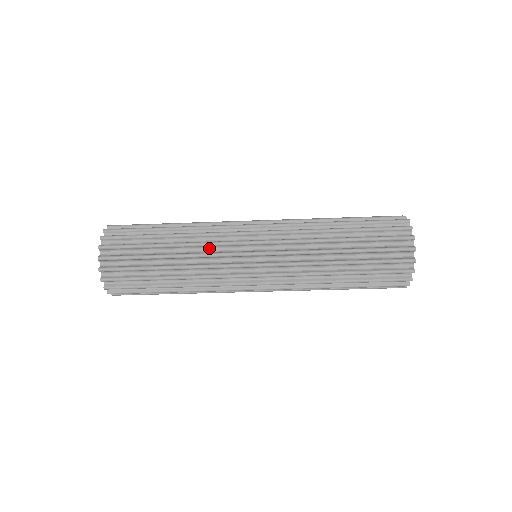
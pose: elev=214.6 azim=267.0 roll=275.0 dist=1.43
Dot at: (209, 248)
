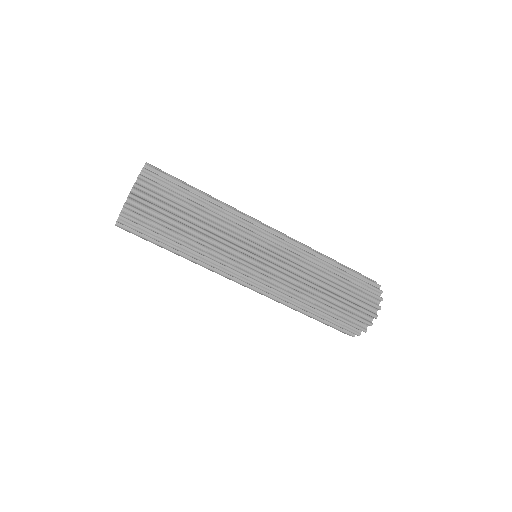
Dot at: occluded
